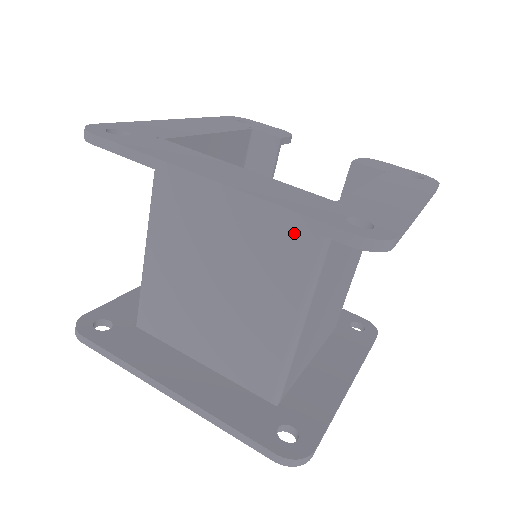
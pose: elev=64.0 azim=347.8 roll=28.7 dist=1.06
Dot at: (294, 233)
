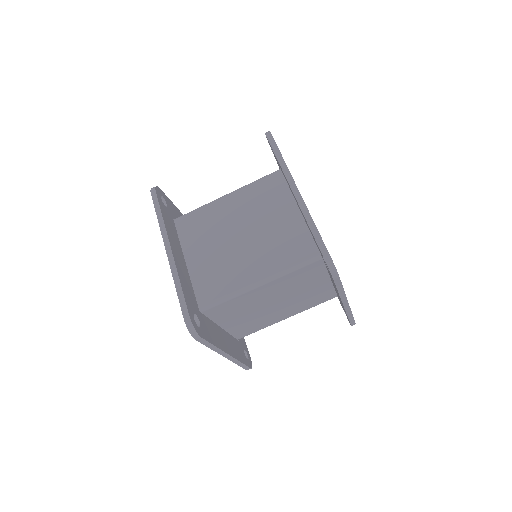
Dot at: (298, 248)
